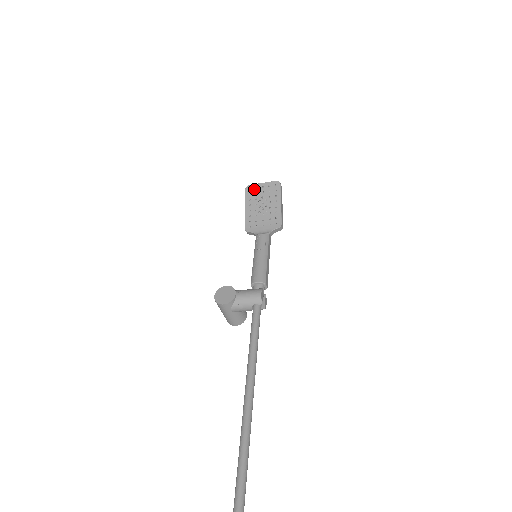
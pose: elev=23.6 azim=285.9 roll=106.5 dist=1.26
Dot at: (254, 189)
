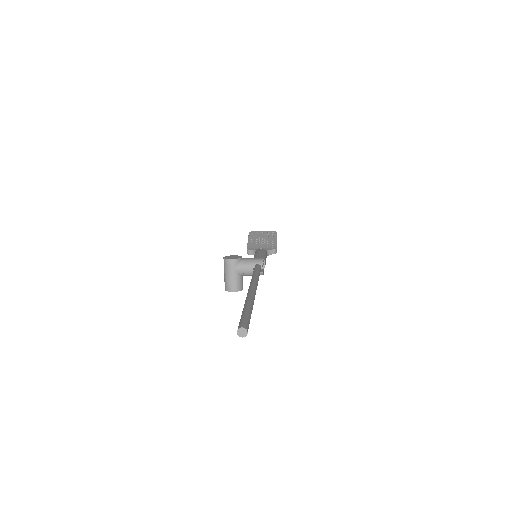
Dot at: (256, 233)
